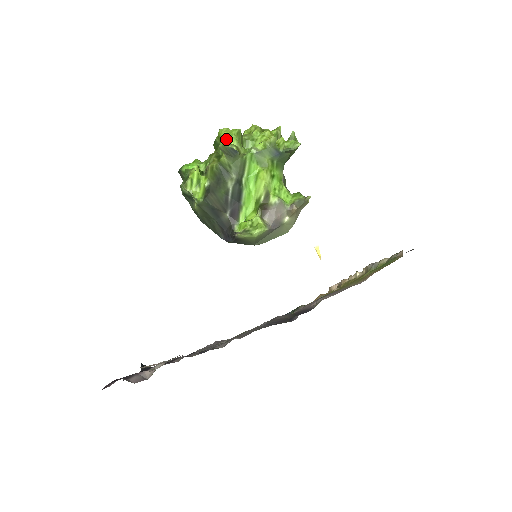
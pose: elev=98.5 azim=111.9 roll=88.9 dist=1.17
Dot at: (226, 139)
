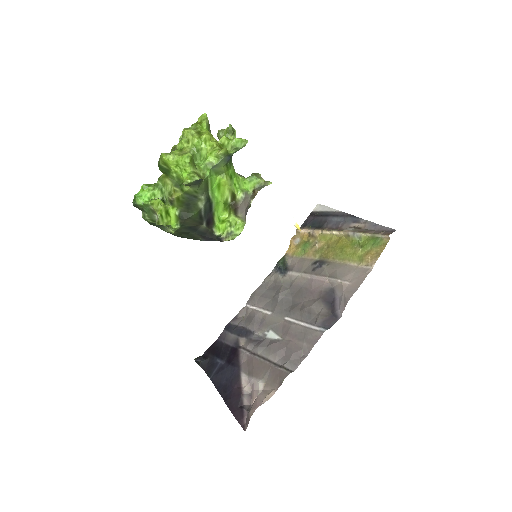
Dot at: (178, 167)
